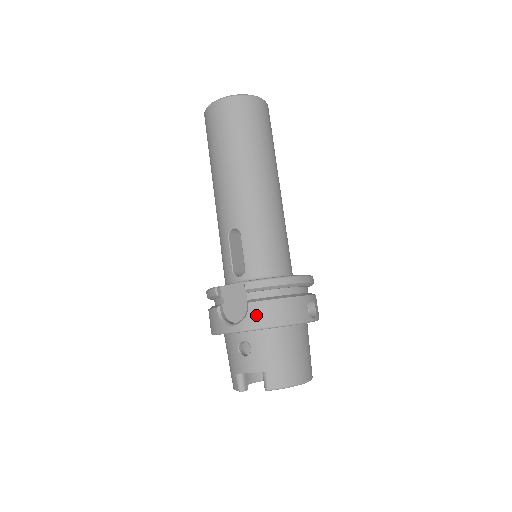
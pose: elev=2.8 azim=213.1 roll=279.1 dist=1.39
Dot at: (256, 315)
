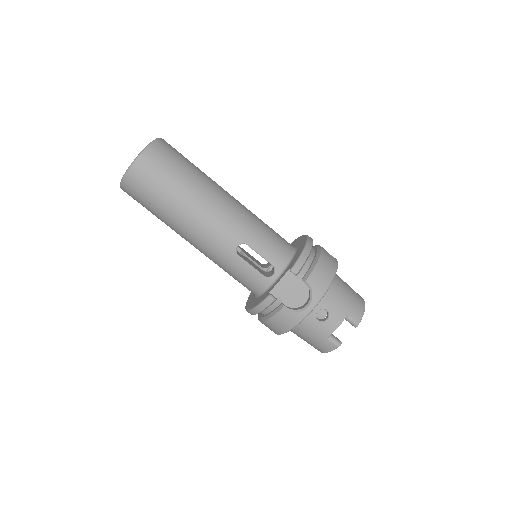
Dot at: (317, 284)
